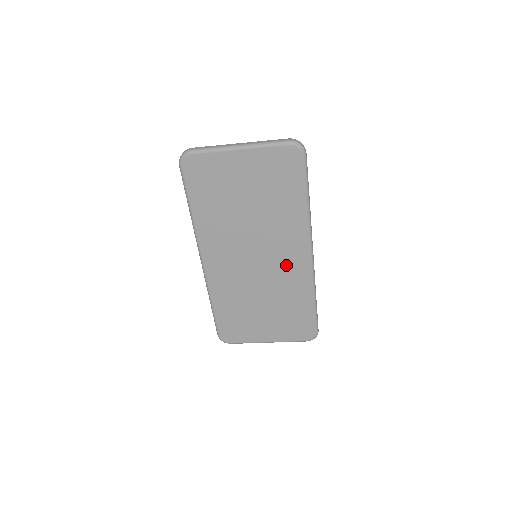
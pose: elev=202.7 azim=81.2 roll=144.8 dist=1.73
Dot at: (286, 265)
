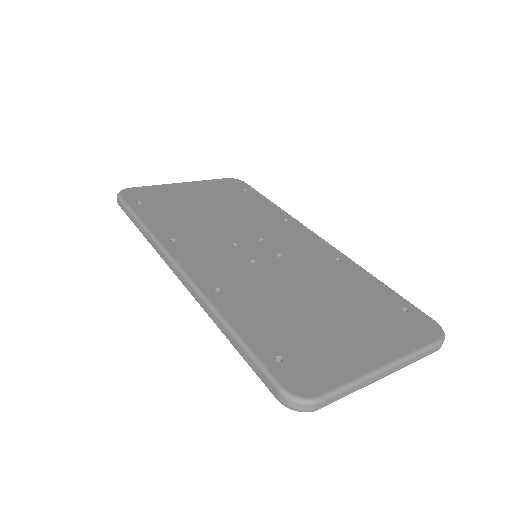
Dot at: occluded
